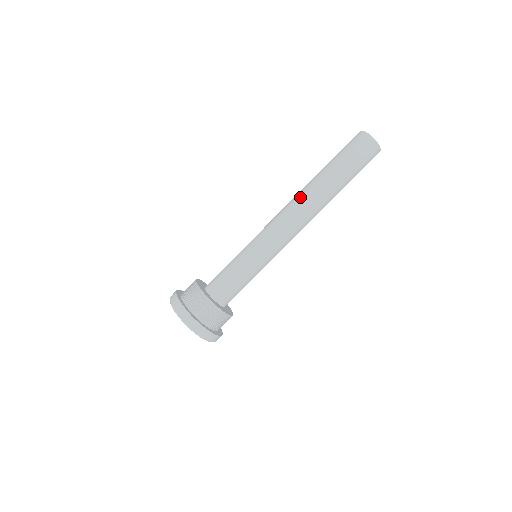
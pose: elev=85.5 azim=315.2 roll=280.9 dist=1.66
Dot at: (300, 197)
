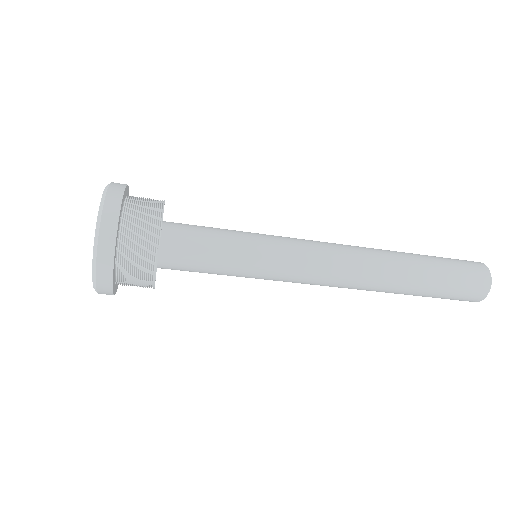
Dot at: (372, 258)
